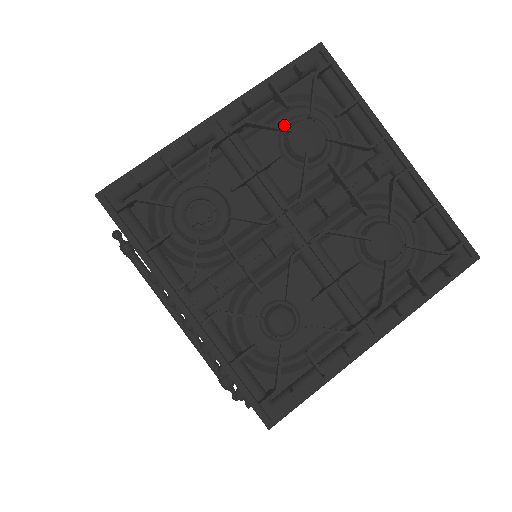
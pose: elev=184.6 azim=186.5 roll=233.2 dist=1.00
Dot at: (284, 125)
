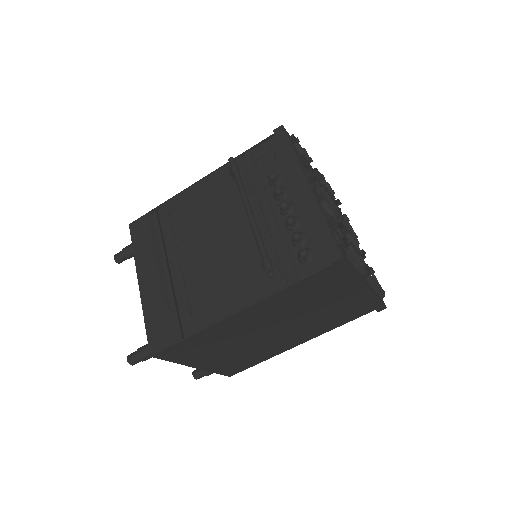
Dot at: occluded
